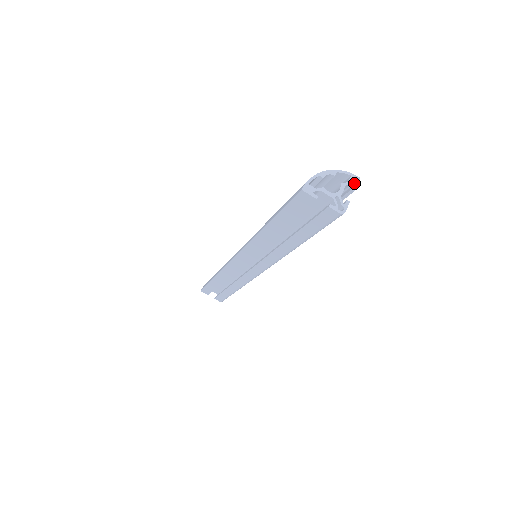
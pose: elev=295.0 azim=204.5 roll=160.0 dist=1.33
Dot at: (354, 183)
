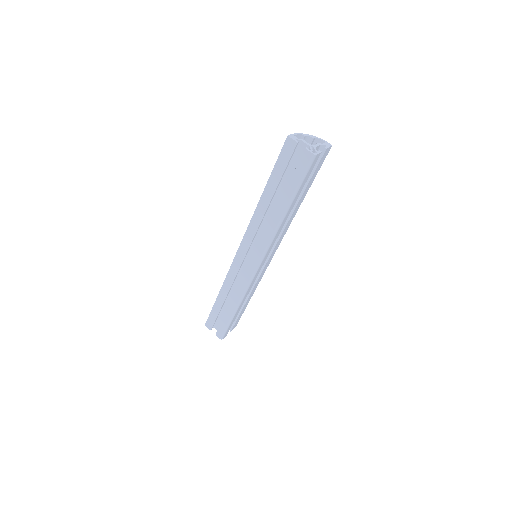
Dot at: (327, 146)
